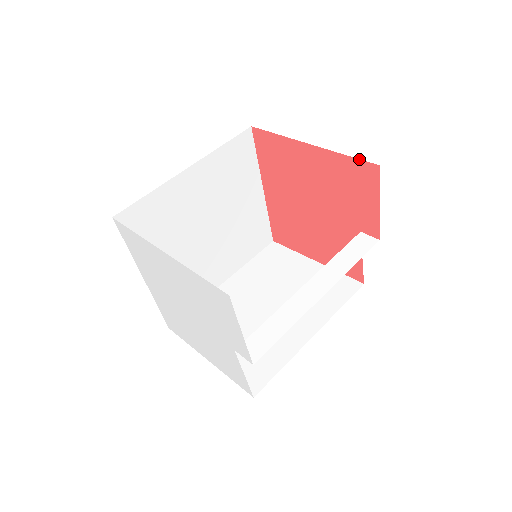
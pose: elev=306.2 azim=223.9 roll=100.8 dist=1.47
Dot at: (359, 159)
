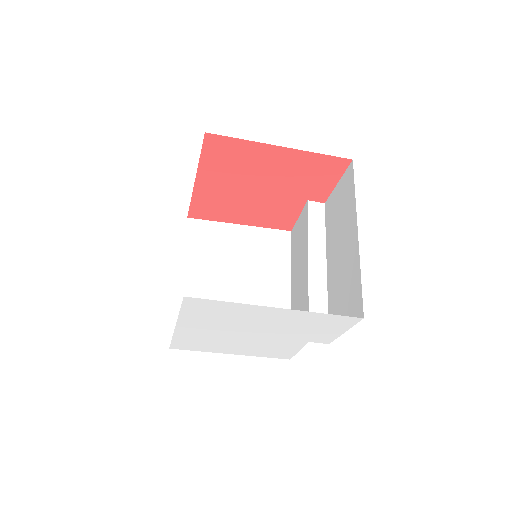
Dot at: (334, 156)
